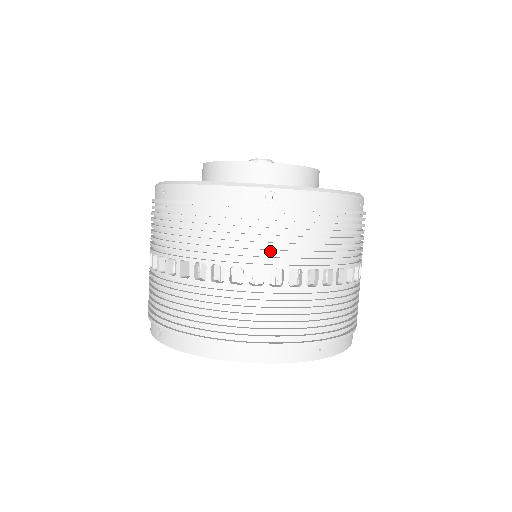
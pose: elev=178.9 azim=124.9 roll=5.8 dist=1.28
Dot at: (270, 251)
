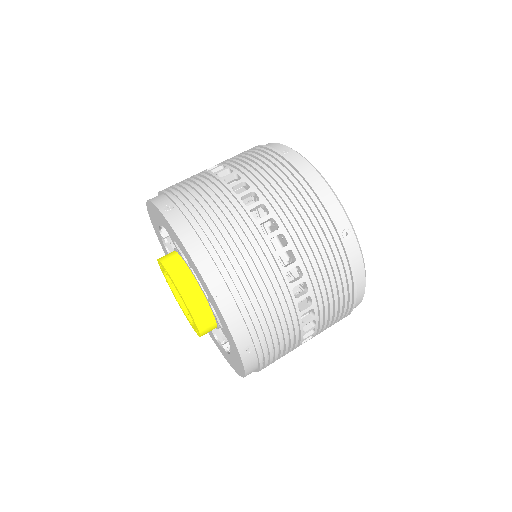
Dot at: (311, 257)
